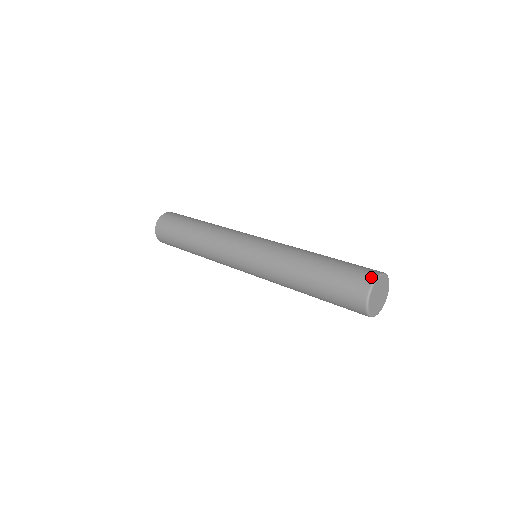
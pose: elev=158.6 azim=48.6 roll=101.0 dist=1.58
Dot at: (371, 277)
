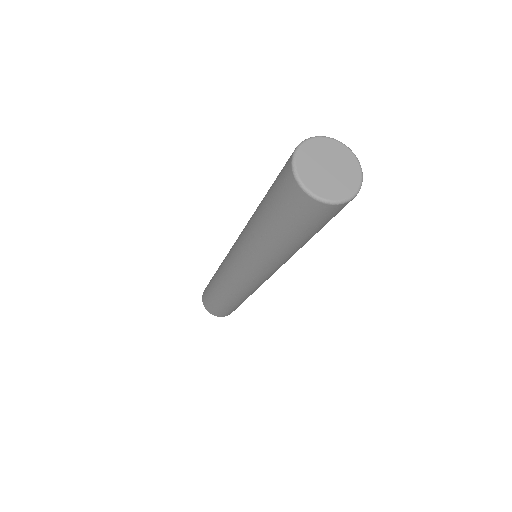
Dot at: occluded
